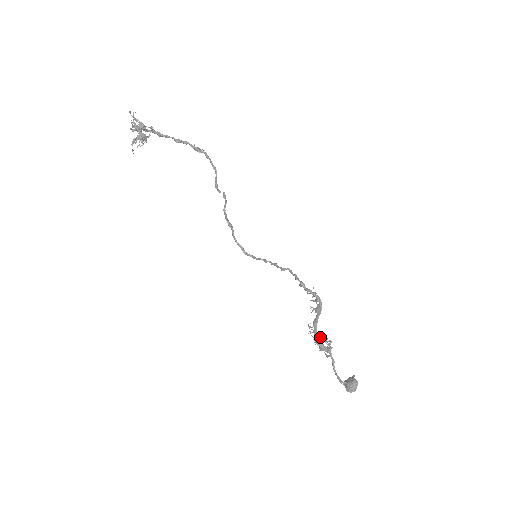
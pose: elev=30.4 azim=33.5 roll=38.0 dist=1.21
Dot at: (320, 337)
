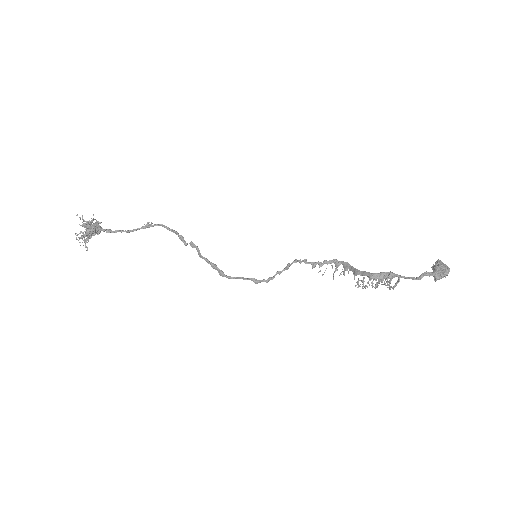
Dot at: (375, 285)
